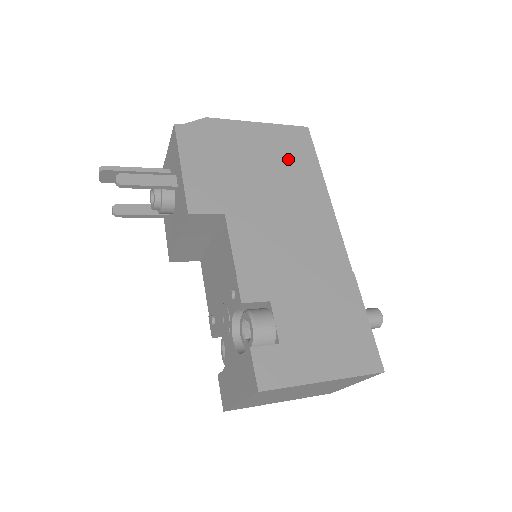
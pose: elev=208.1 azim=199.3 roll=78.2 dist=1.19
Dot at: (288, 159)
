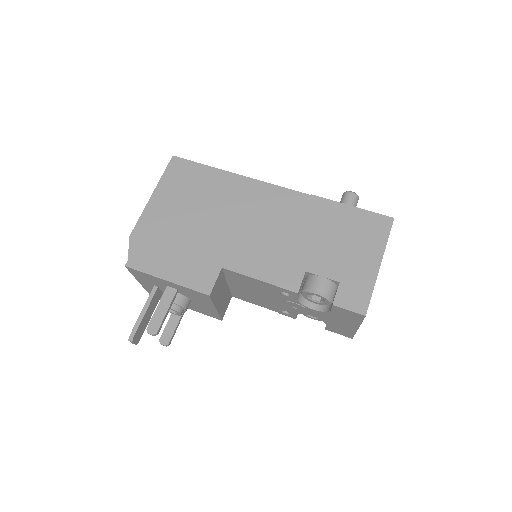
Dot at: (195, 190)
